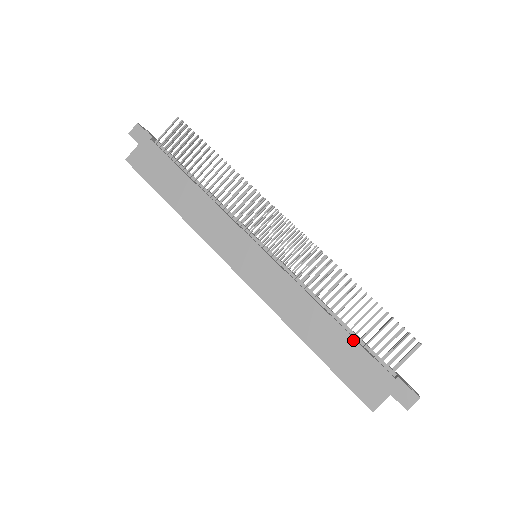
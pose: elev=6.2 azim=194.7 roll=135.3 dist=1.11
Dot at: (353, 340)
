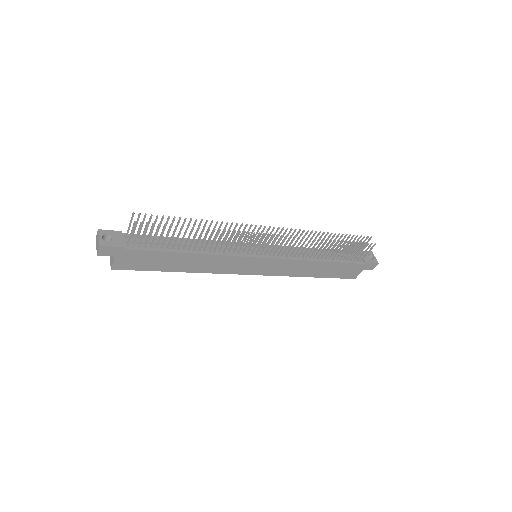
Dot at: (338, 263)
